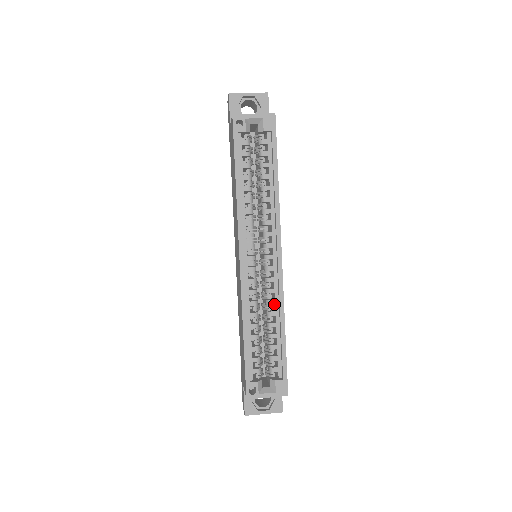
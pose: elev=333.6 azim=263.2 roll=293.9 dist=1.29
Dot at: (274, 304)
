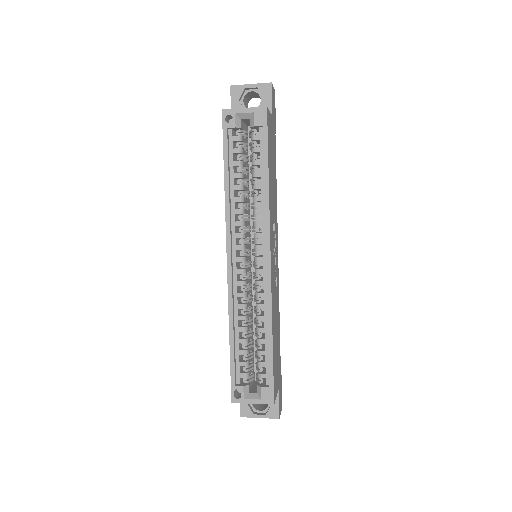
Dot at: (263, 308)
